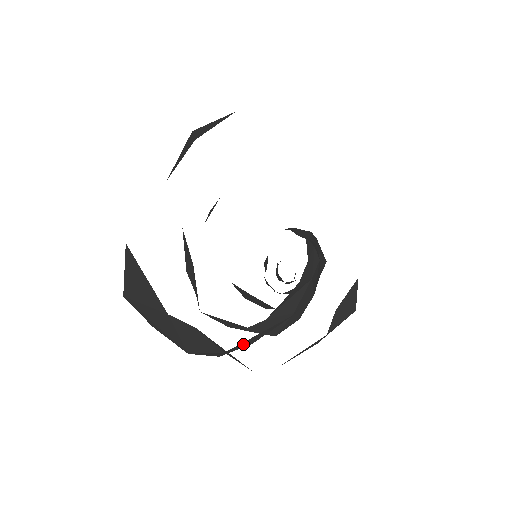
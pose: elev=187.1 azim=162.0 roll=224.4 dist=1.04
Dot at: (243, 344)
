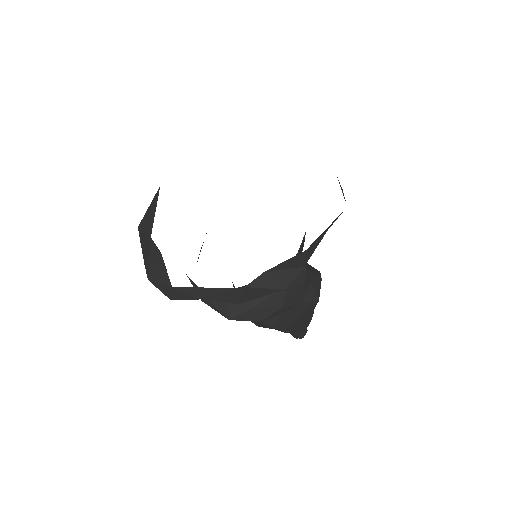
Dot at: (190, 291)
